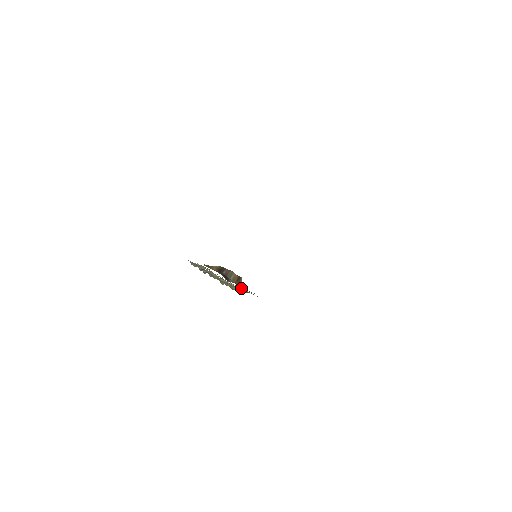
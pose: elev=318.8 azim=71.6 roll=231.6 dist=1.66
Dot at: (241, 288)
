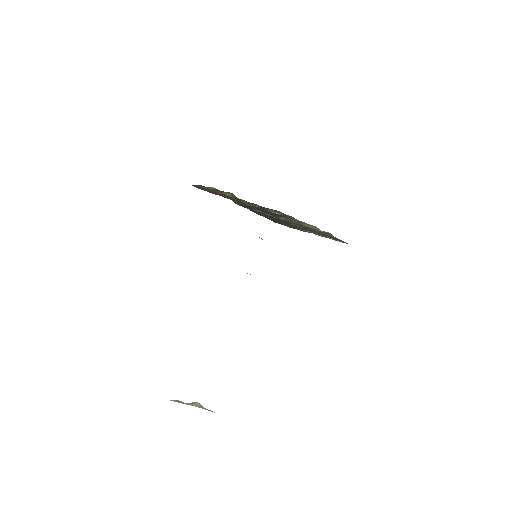
Dot at: occluded
